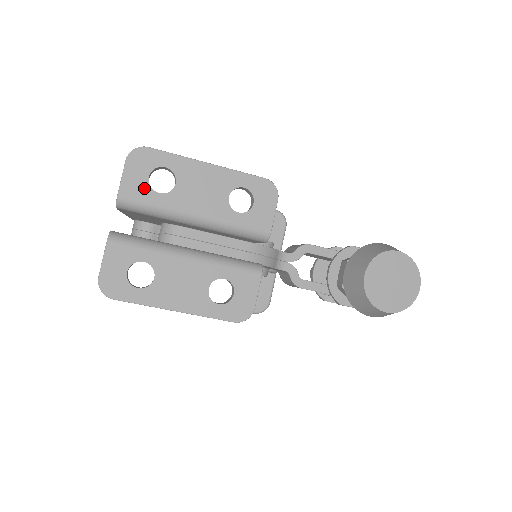
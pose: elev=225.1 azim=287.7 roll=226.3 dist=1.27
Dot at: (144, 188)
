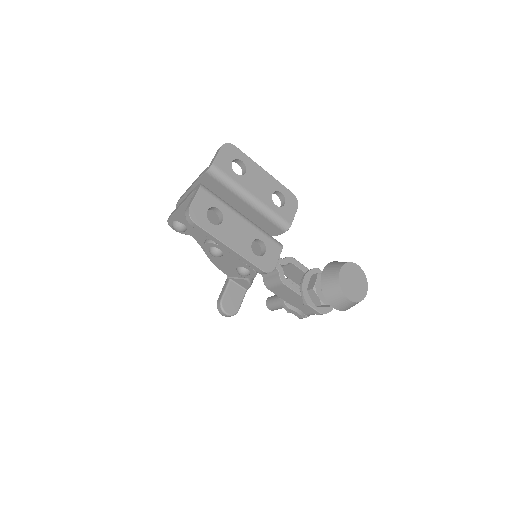
Dot at: (228, 167)
